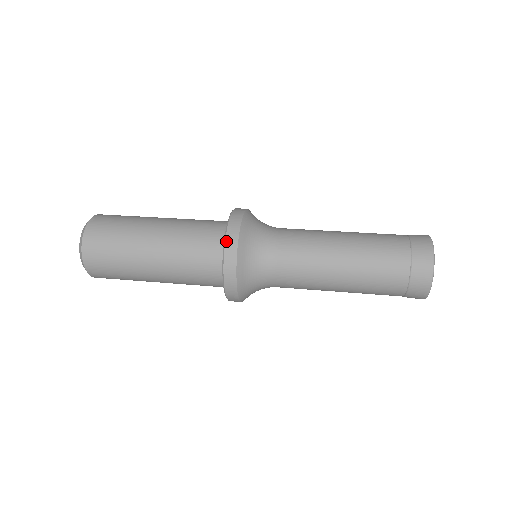
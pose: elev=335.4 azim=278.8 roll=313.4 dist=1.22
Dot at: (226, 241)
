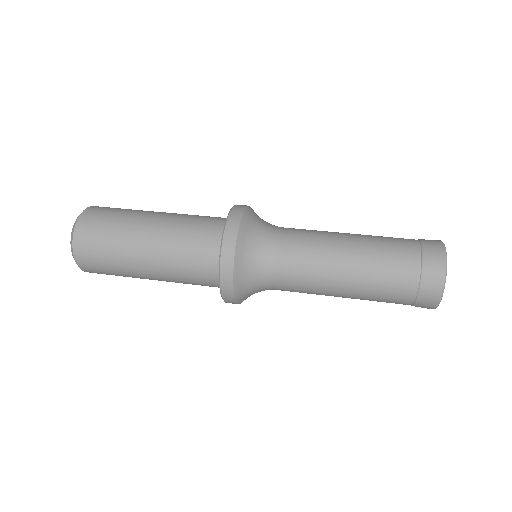
Dot at: (223, 246)
